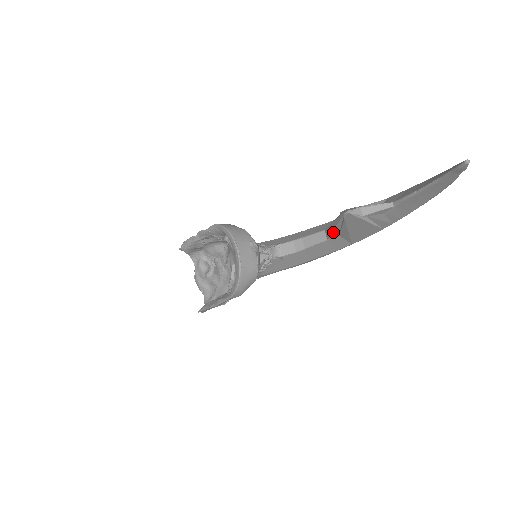
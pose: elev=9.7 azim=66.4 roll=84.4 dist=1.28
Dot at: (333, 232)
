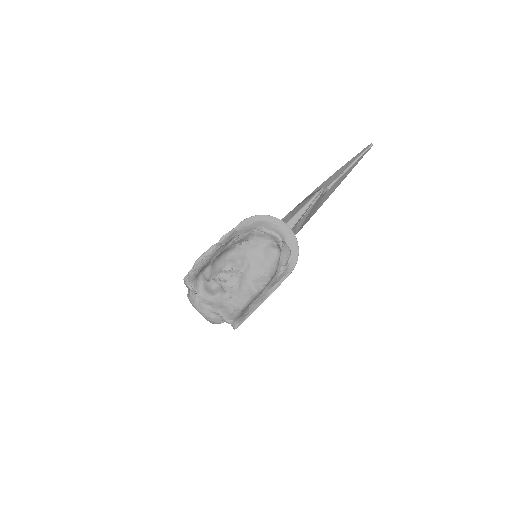
Dot at: (300, 218)
